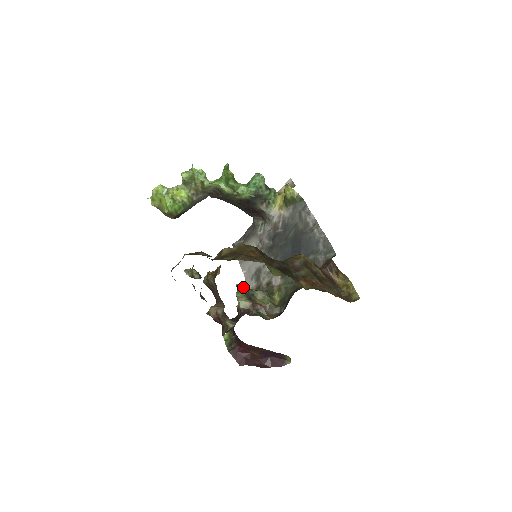
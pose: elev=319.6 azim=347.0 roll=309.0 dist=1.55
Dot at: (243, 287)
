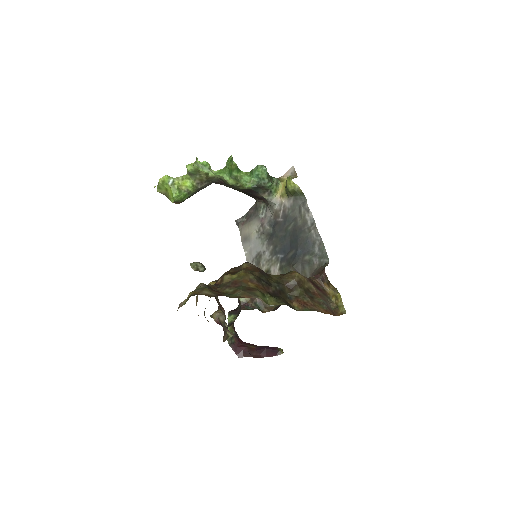
Dot at: occluded
